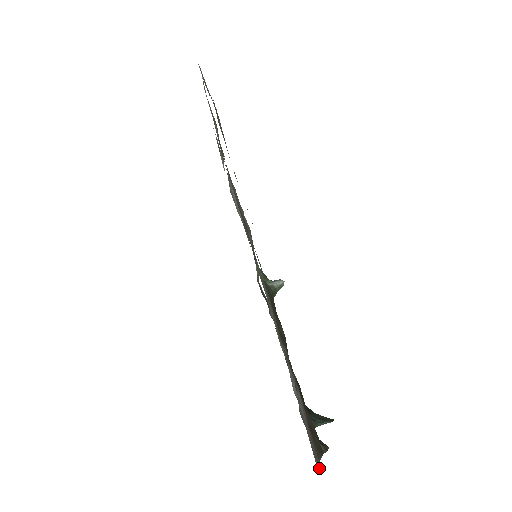
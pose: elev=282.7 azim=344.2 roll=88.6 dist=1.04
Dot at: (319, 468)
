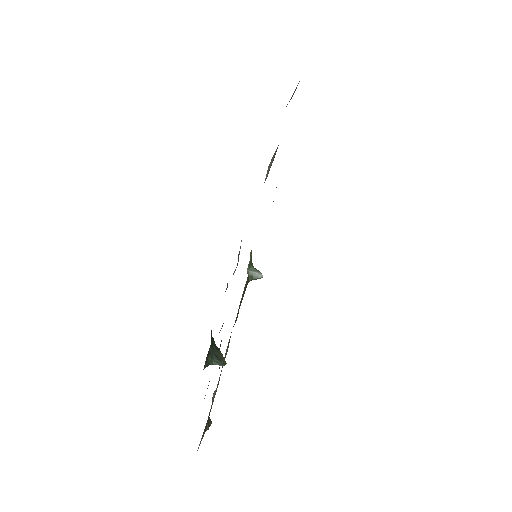
Dot at: occluded
